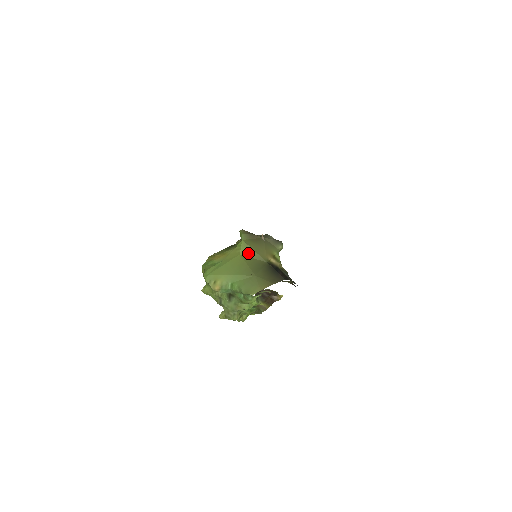
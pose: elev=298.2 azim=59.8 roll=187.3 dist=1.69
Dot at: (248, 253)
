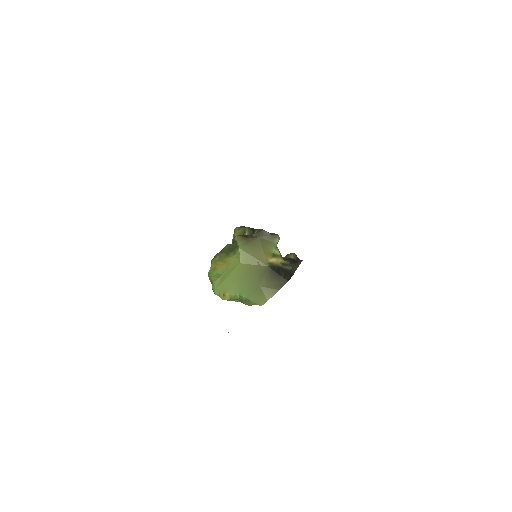
Dot at: (248, 260)
